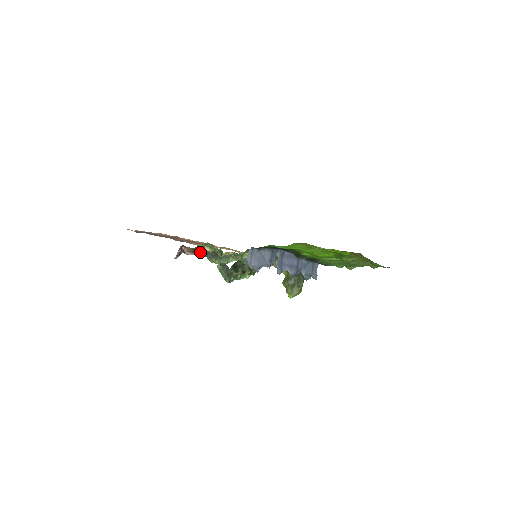
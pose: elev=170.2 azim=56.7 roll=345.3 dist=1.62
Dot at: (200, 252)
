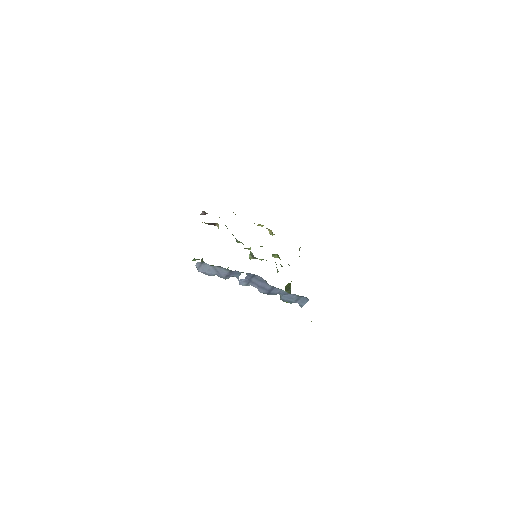
Dot at: occluded
